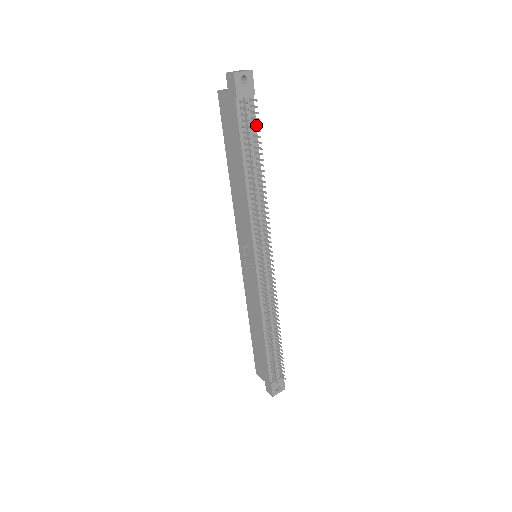
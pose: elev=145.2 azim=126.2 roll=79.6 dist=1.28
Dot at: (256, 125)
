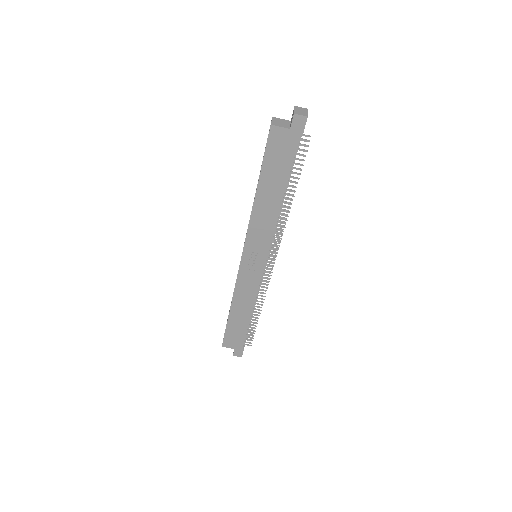
Dot at: occluded
